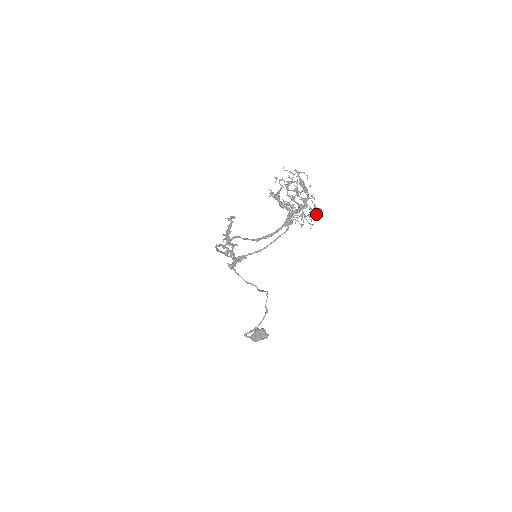
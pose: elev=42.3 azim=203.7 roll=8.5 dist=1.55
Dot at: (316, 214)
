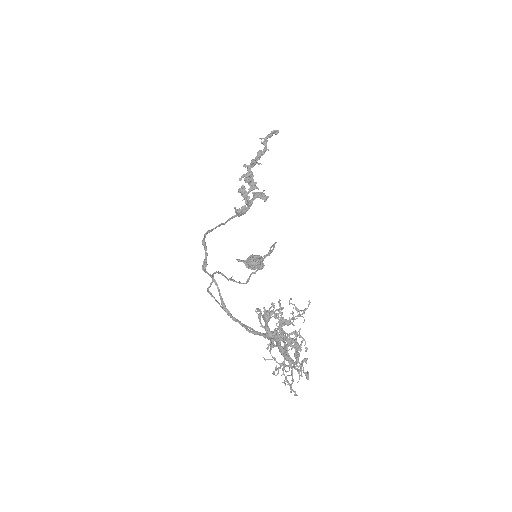
Dot at: (290, 392)
